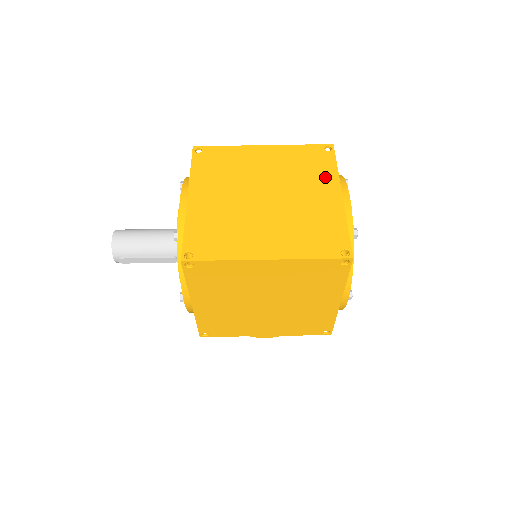
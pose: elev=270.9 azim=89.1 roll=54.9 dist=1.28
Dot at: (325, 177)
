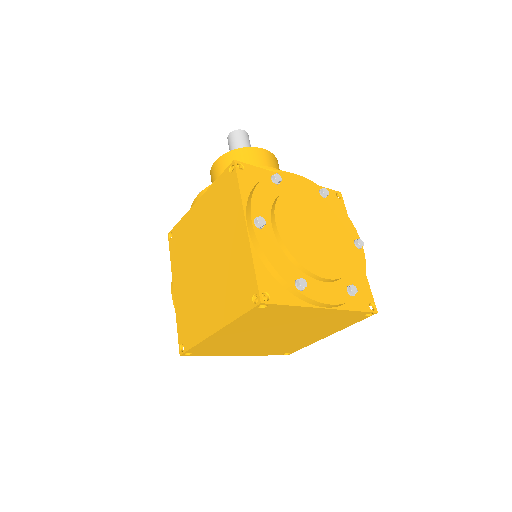
Dot at: (295, 313)
